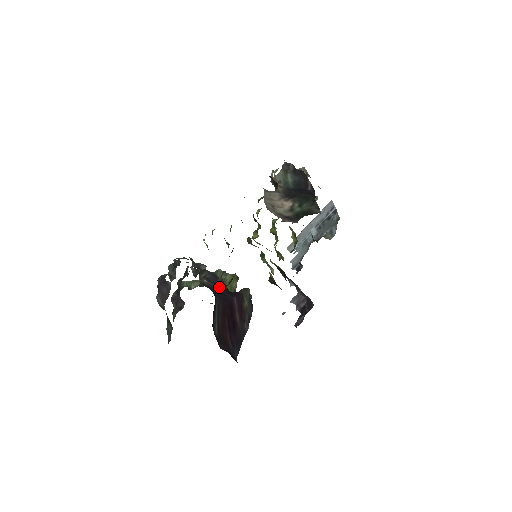
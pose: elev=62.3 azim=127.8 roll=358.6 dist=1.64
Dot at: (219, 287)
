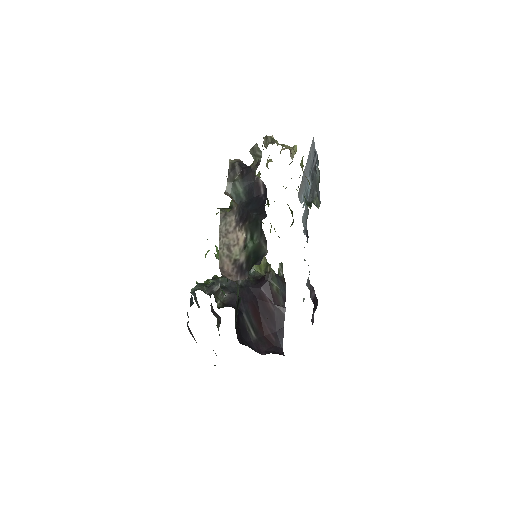
Dot at: (242, 290)
